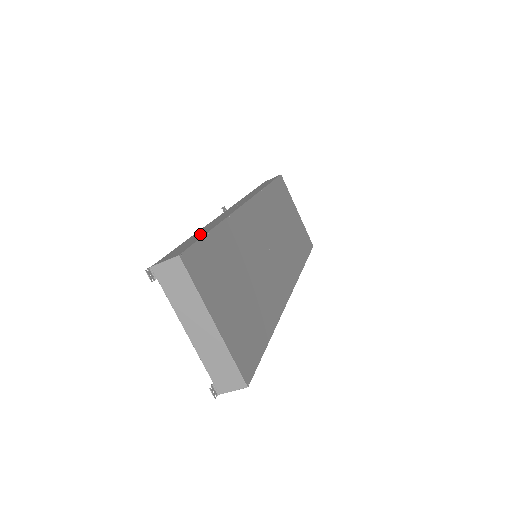
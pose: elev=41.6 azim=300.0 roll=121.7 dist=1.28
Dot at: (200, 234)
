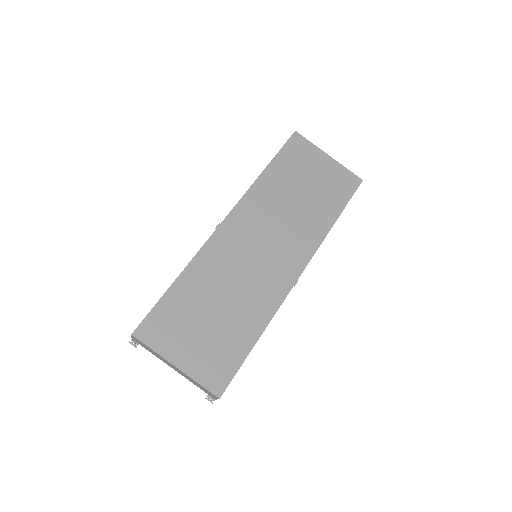
Dot at: occluded
